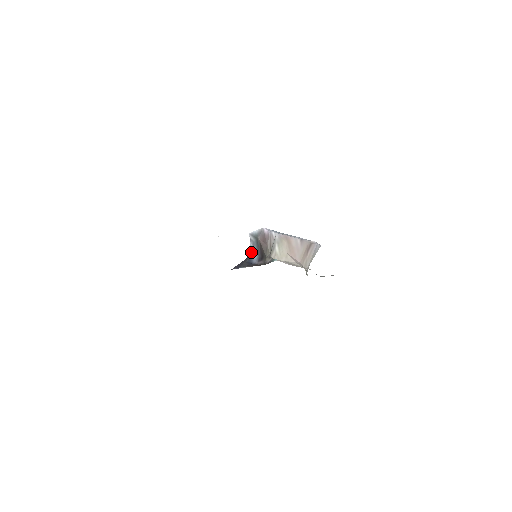
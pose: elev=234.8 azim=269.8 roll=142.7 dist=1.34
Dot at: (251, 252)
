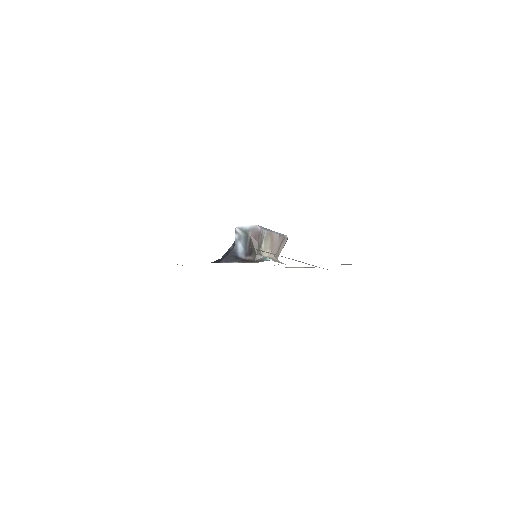
Dot at: (236, 245)
